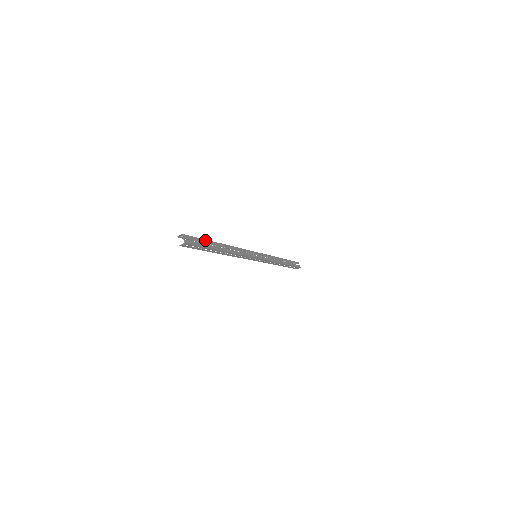
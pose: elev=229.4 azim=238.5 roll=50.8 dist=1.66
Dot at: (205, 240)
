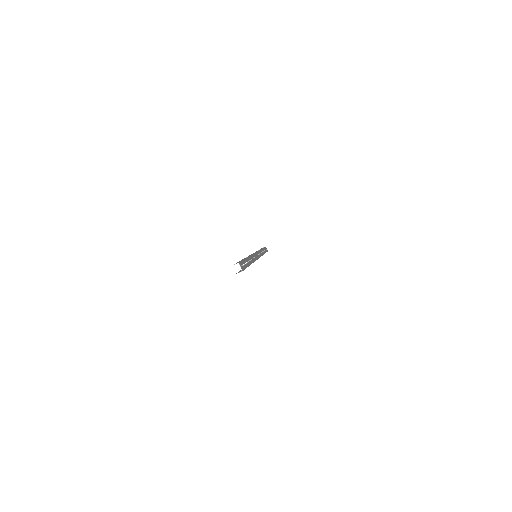
Dot at: (244, 260)
